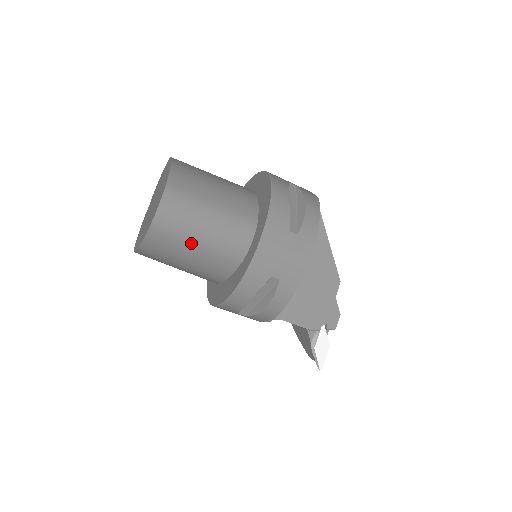
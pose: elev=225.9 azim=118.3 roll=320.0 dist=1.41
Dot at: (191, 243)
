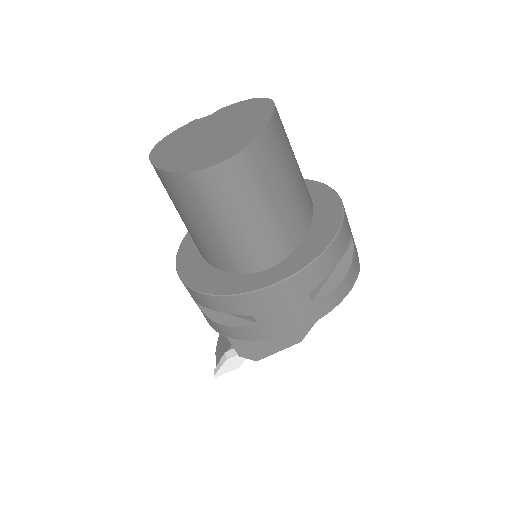
Dot at: (212, 220)
